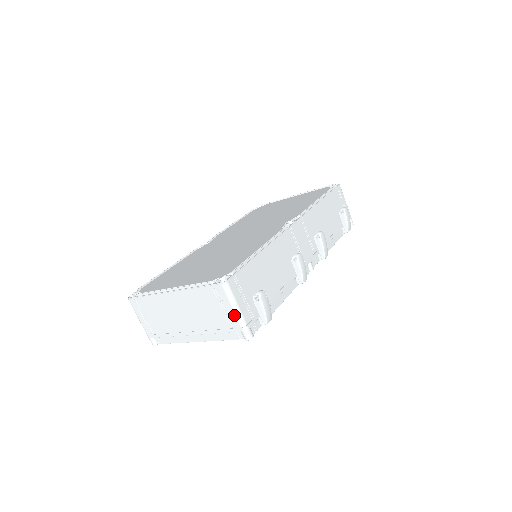
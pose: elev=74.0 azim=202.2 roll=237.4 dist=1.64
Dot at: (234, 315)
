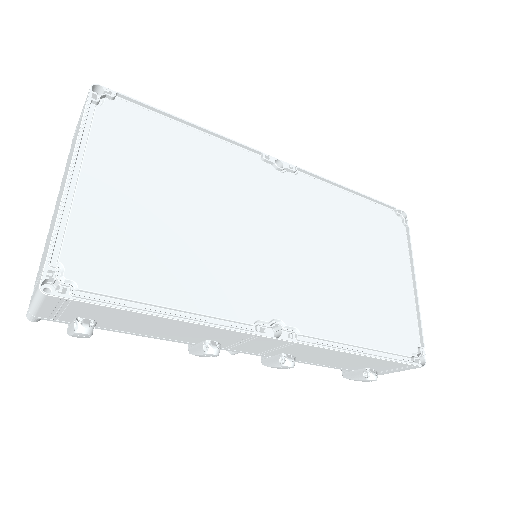
Dot at: (32, 299)
